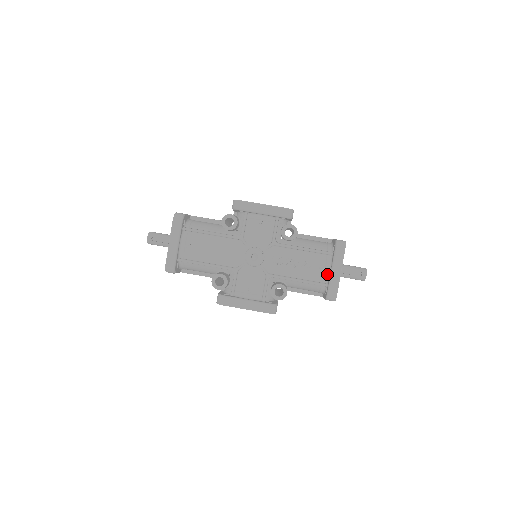
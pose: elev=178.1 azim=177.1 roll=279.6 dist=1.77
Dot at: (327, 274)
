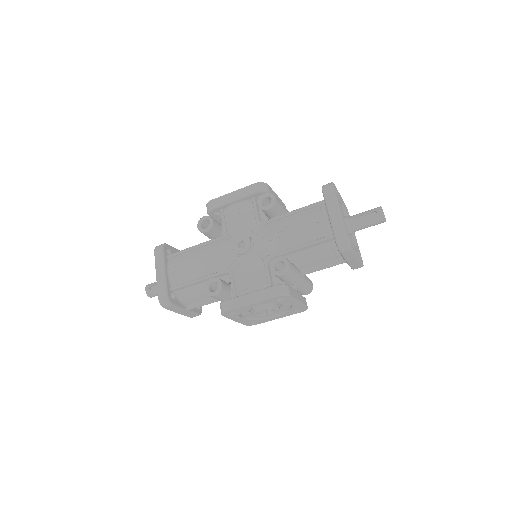
Dot at: (327, 224)
